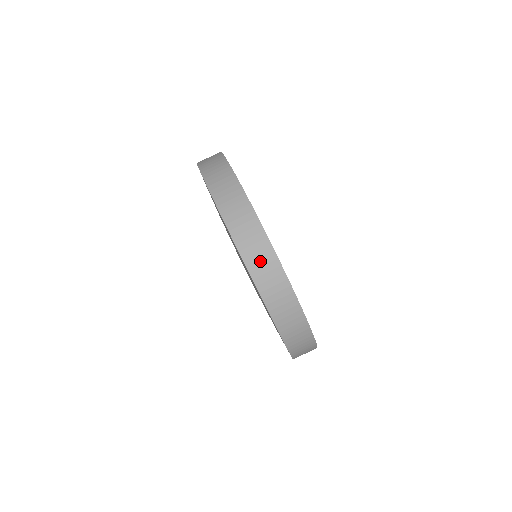
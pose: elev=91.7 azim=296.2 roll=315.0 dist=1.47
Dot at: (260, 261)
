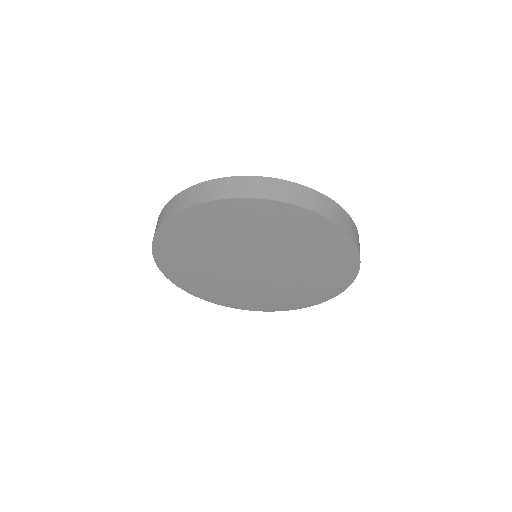
Dot at: (310, 199)
